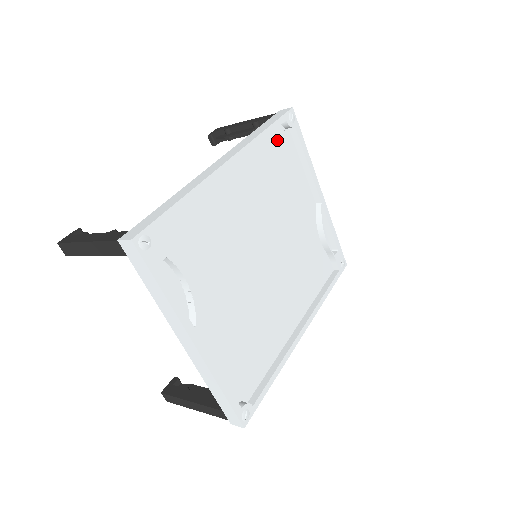
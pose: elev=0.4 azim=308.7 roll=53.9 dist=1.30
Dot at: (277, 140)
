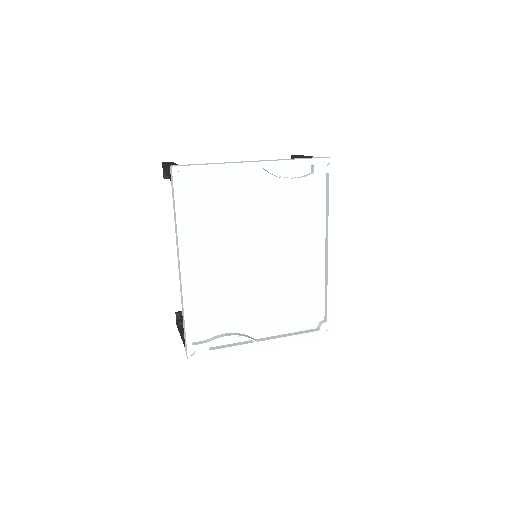
Dot at: (190, 195)
